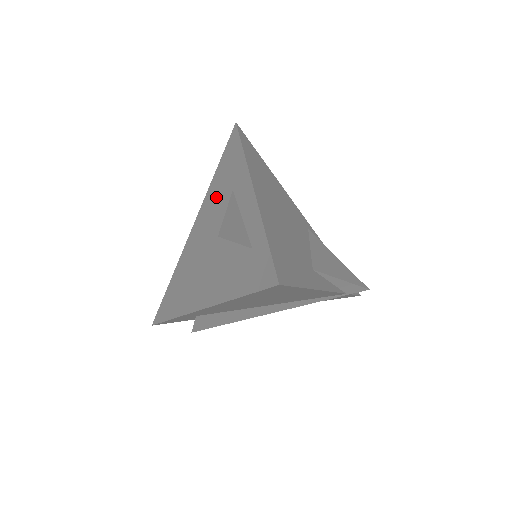
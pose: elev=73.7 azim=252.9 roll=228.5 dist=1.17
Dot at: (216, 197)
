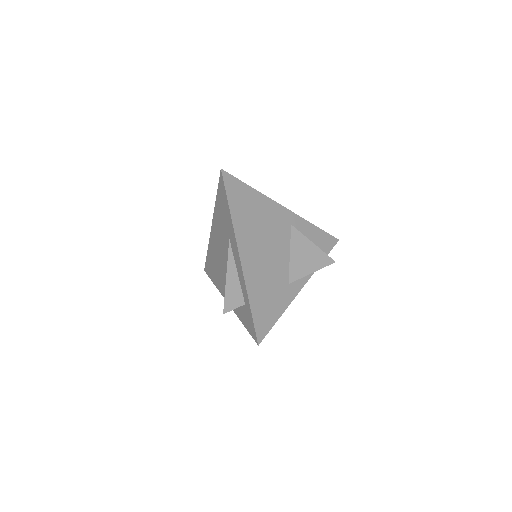
Dot at: (221, 226)
